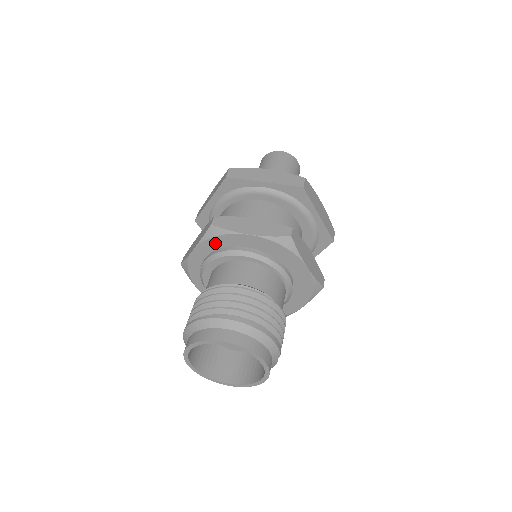
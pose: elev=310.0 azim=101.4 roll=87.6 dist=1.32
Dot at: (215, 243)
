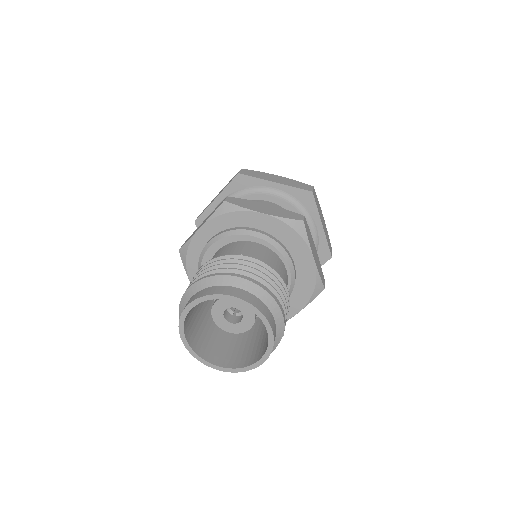
Dot at: (224, 222)
